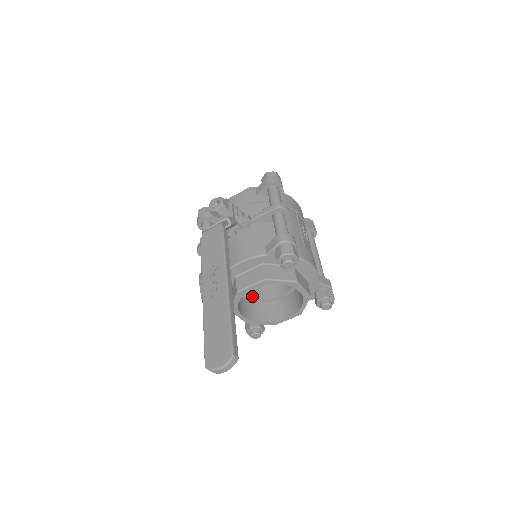
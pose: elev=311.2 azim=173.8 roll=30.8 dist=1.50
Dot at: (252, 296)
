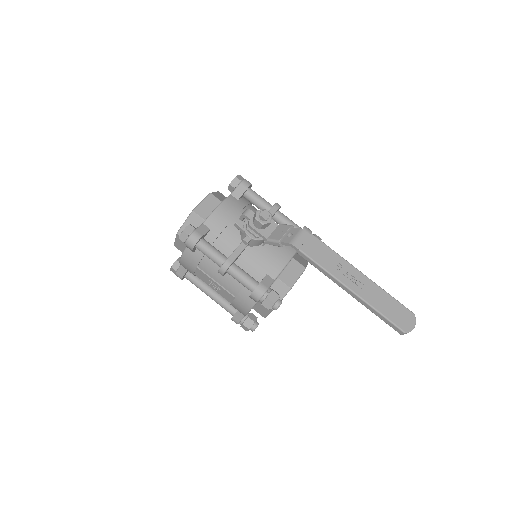
Dot at: occluded
